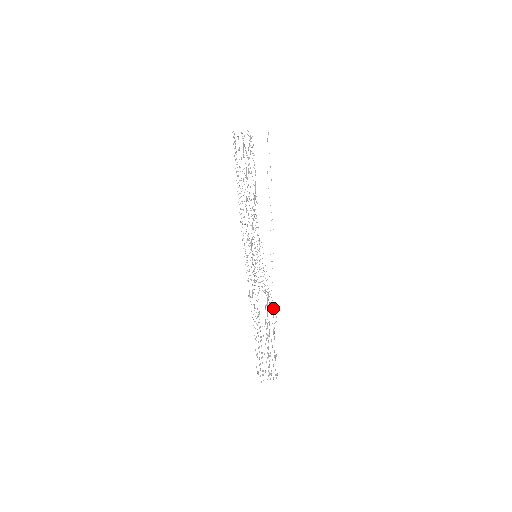
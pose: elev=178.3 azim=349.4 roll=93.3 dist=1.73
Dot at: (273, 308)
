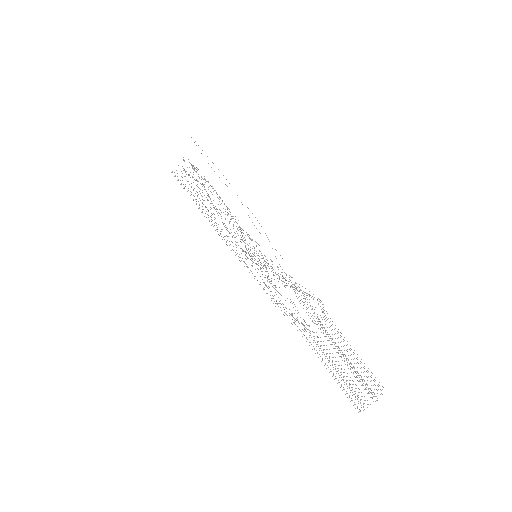
Dot at: (309, 295)
